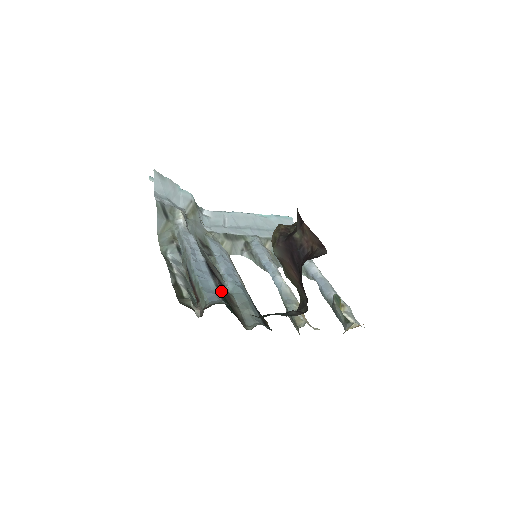
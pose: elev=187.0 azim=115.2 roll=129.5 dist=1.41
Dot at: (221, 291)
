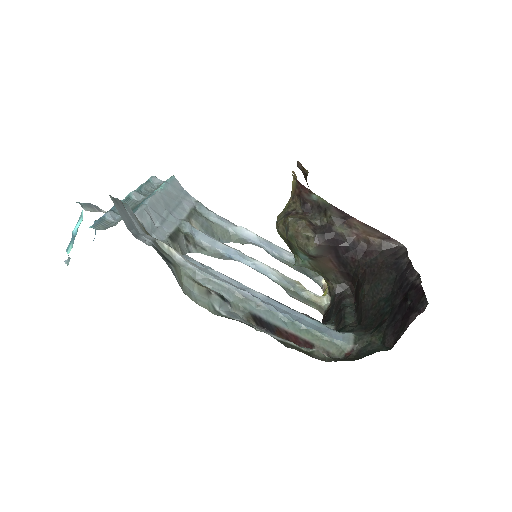
Dot at: (316, 321)
